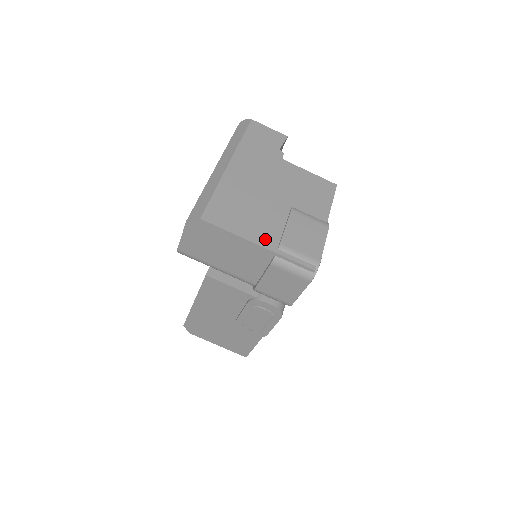
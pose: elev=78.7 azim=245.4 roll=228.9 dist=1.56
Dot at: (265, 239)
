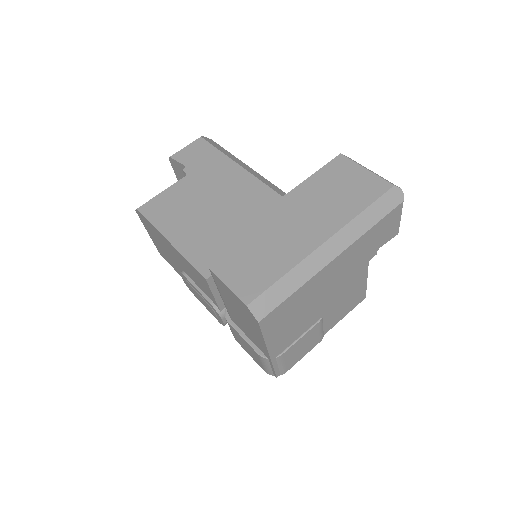
Dot at: (278, 348)
